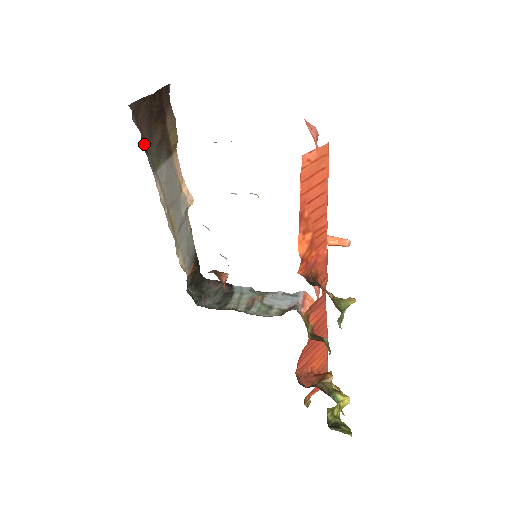
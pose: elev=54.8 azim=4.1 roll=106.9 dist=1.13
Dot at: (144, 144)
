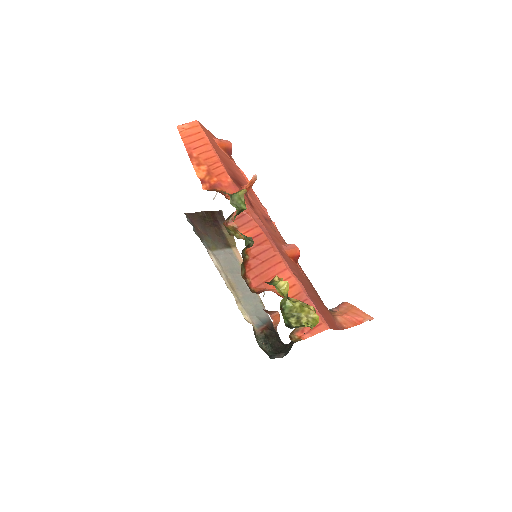
Dot at: (198, 234)
